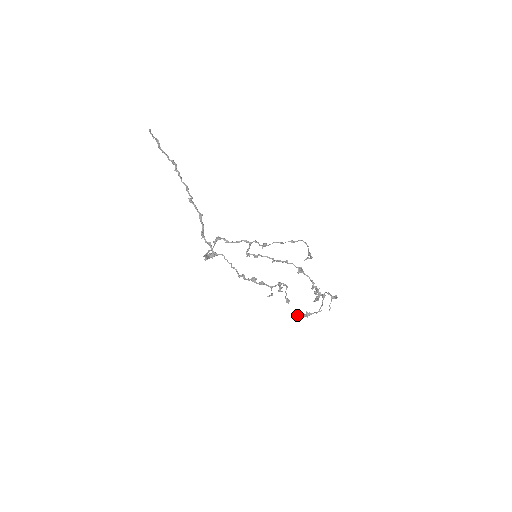
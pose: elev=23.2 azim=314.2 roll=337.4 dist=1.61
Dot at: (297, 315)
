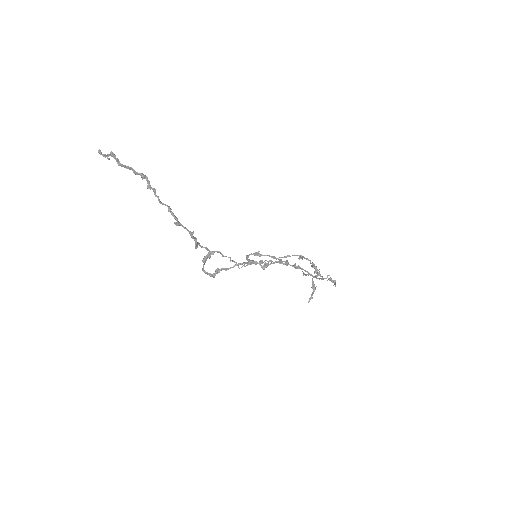
Dot at: (296, 268)
